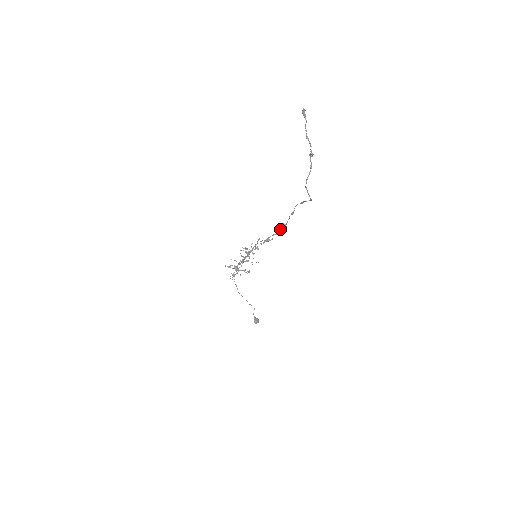
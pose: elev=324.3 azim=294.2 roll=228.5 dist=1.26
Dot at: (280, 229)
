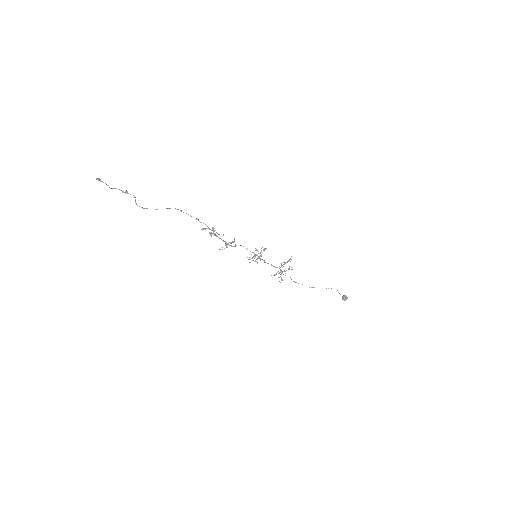
Dot at: (213, 232)
